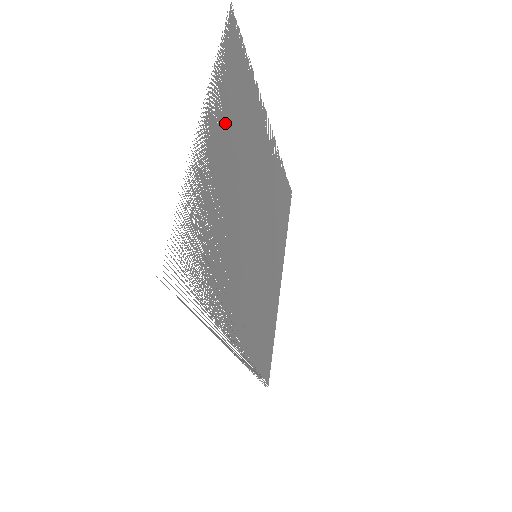
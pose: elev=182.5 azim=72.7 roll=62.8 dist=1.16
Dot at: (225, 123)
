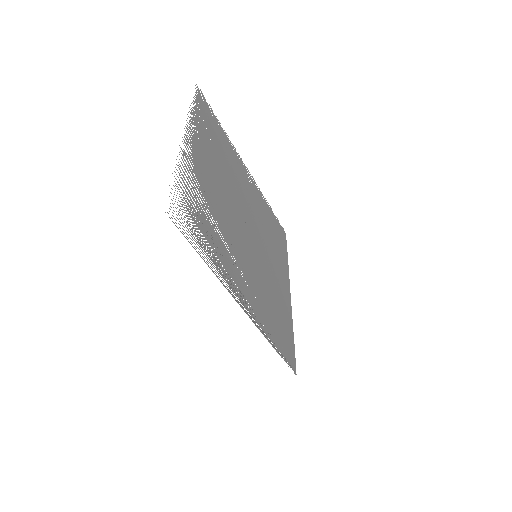
Dot at: (206, 150)
